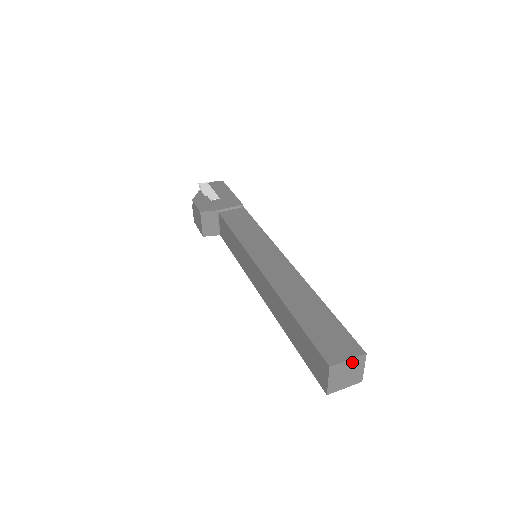
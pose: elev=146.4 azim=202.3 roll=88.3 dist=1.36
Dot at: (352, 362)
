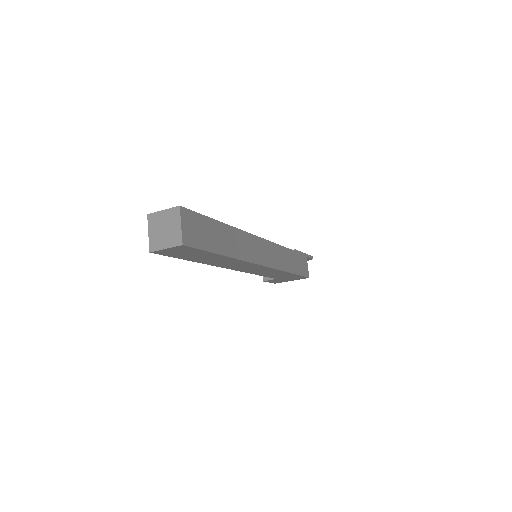
Dot at: (168, 214)
